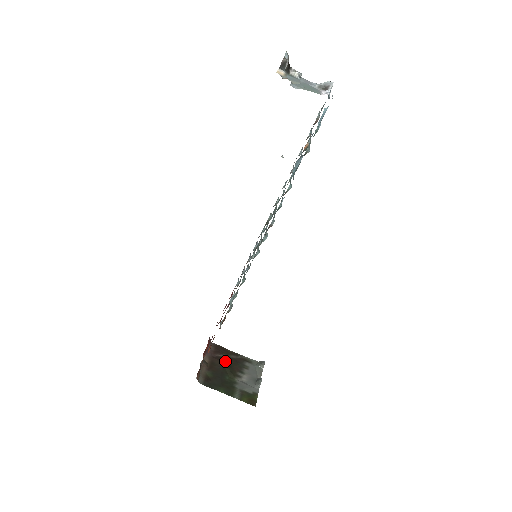
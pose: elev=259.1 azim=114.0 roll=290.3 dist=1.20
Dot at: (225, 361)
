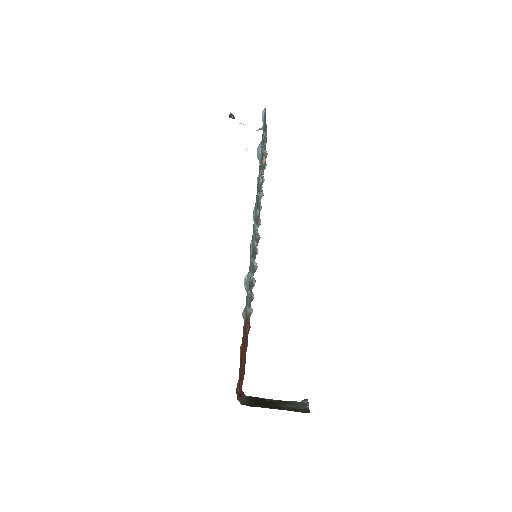
Dot at: occluded
